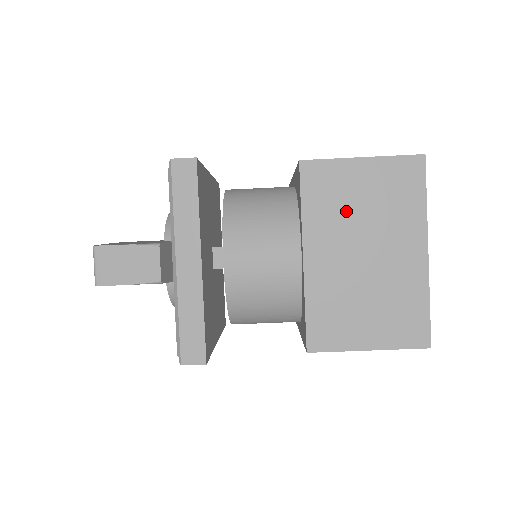
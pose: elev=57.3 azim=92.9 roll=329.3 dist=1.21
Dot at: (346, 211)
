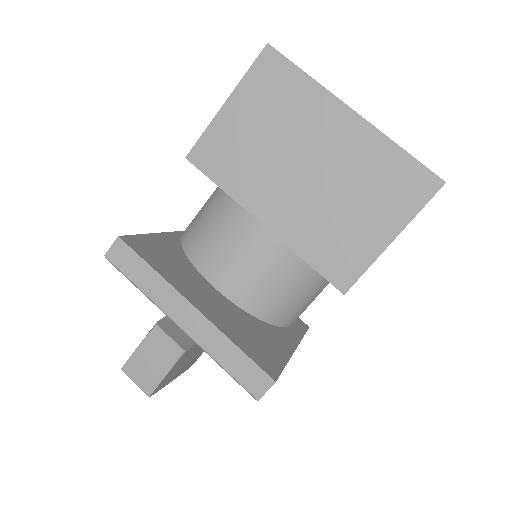
Dot at: (256, 154)
